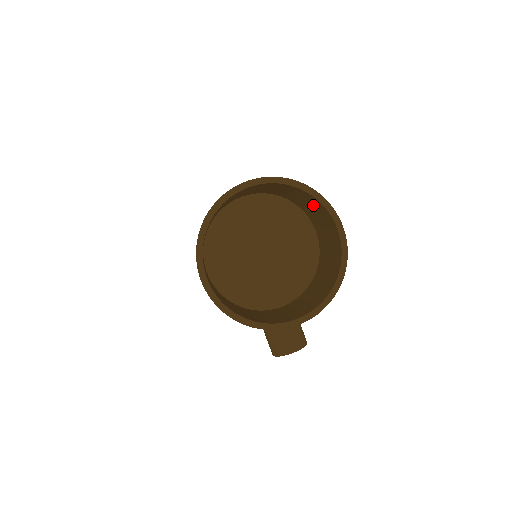
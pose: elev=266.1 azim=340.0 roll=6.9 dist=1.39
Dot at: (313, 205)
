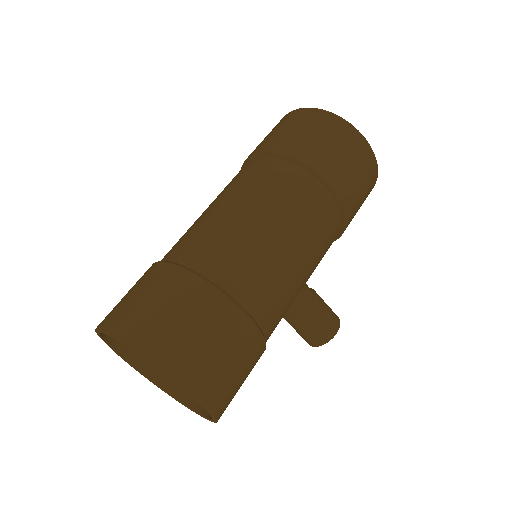
Dot at: (176, 339)
